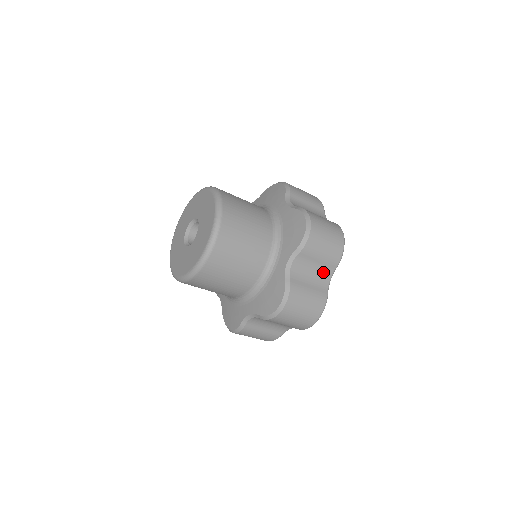
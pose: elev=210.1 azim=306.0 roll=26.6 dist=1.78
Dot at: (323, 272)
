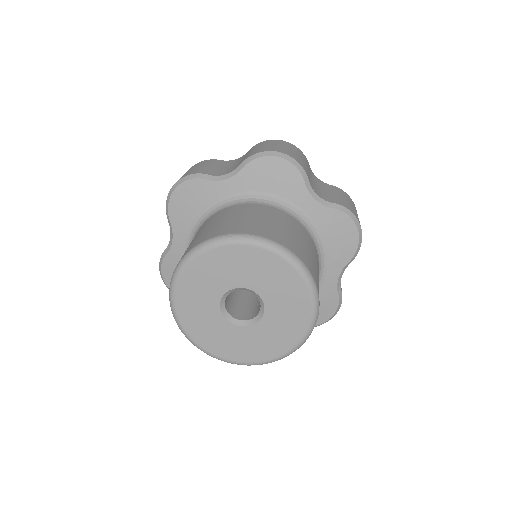
Dot at: occluded
